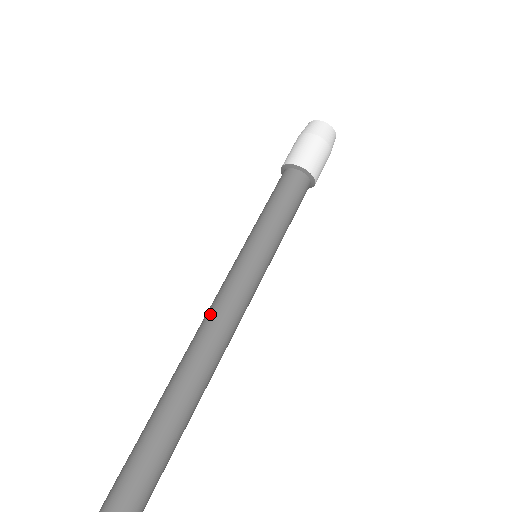
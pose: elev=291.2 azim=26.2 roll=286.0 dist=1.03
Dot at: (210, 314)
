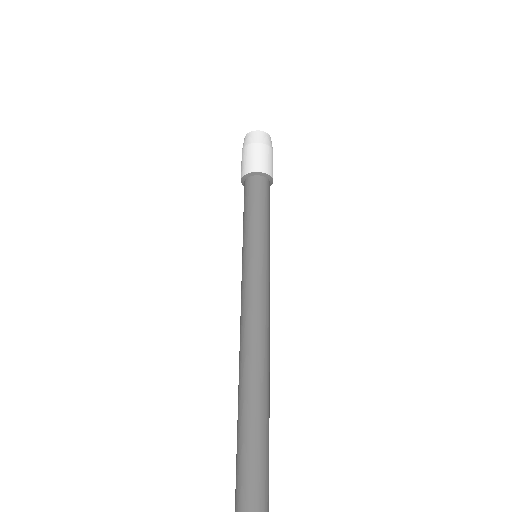
Dot at: (255, 315)
